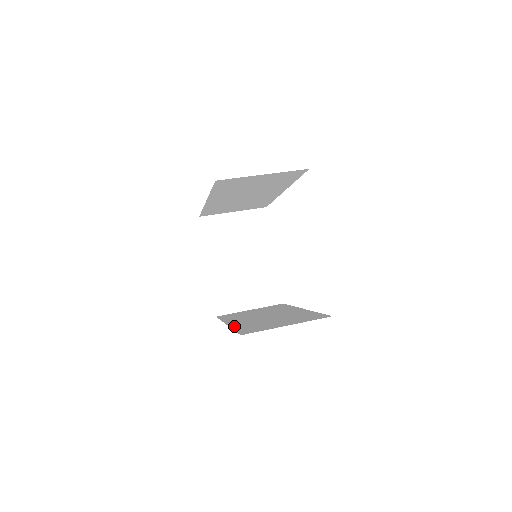
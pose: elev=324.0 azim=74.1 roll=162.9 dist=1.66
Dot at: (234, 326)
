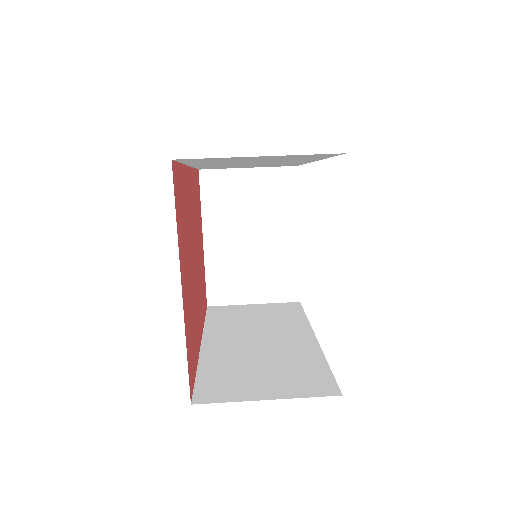
Dot at: (204, 358)
